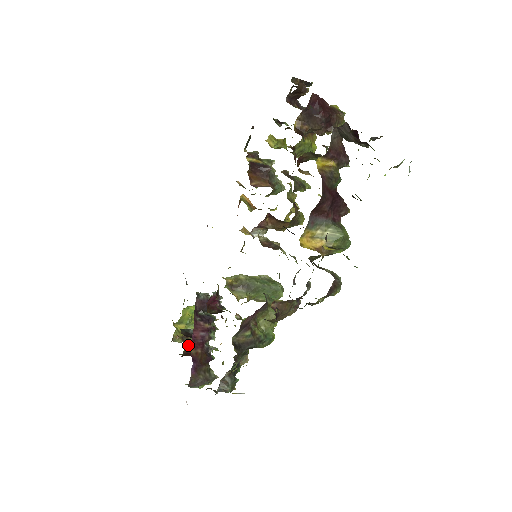
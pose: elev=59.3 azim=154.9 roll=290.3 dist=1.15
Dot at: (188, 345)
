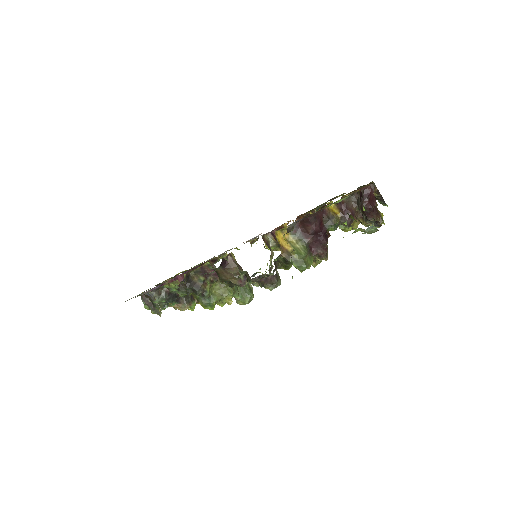
Dot at: occluded
